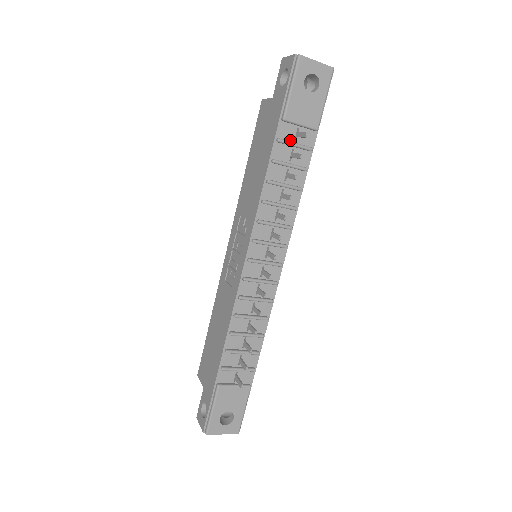
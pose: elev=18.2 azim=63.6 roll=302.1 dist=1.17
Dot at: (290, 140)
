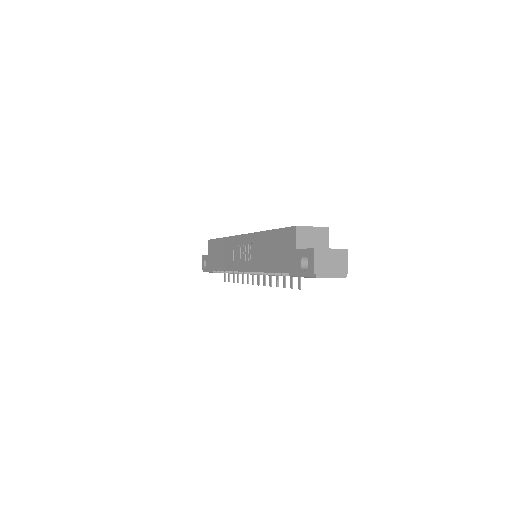
Dot at: occluded
